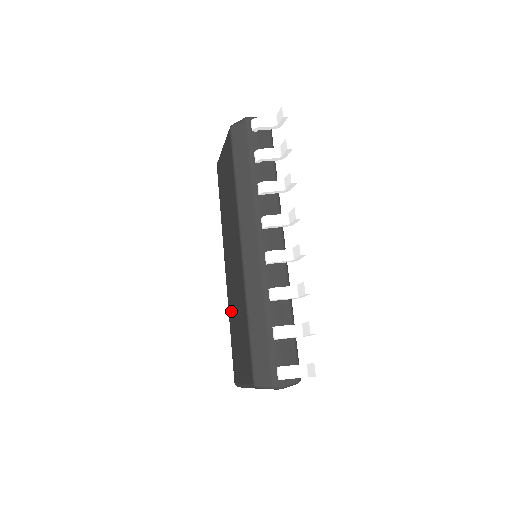
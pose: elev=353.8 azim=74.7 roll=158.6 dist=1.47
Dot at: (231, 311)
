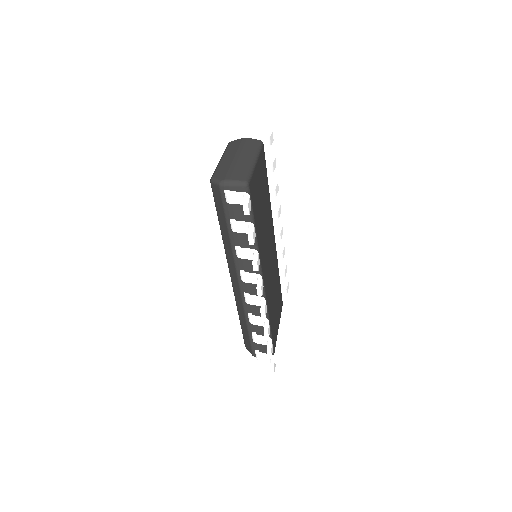
Dot at: occluded
